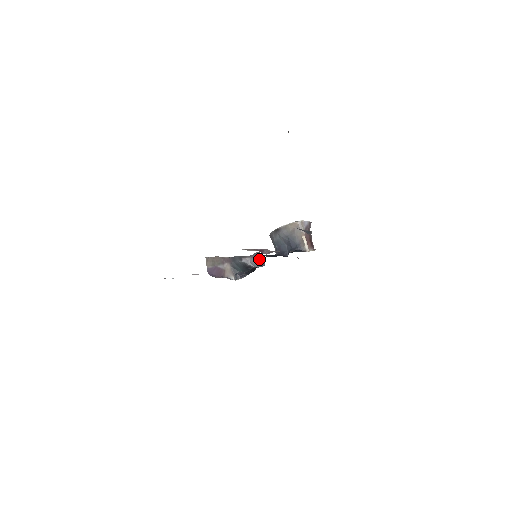
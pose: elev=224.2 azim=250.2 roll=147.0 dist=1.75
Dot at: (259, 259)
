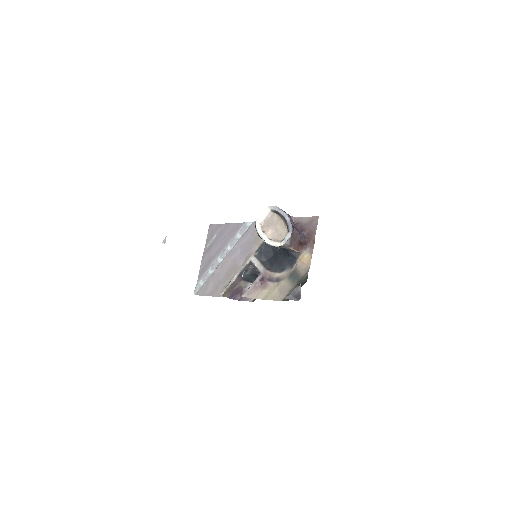
Dot at: occluded
